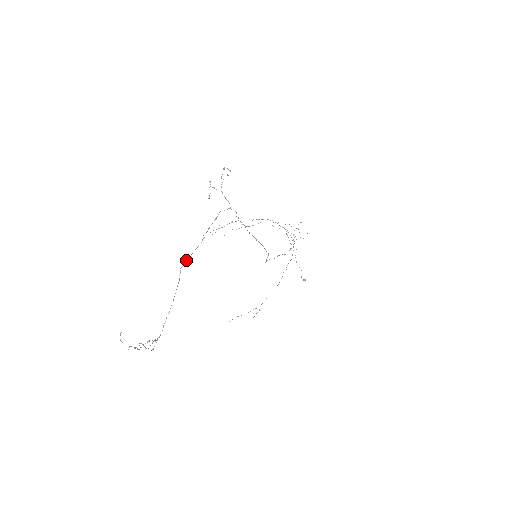
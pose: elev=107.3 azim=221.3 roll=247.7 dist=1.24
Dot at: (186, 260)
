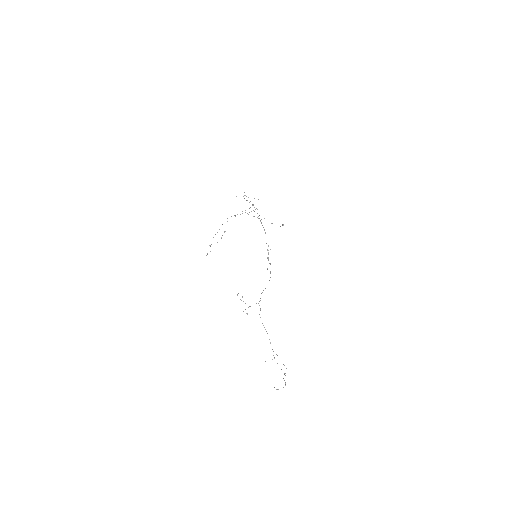
Dot at: occluded
